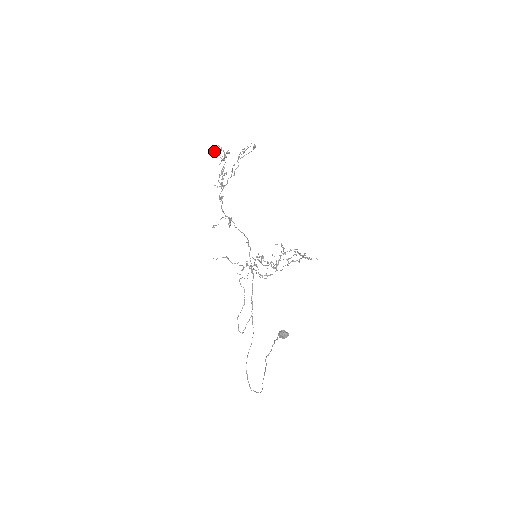
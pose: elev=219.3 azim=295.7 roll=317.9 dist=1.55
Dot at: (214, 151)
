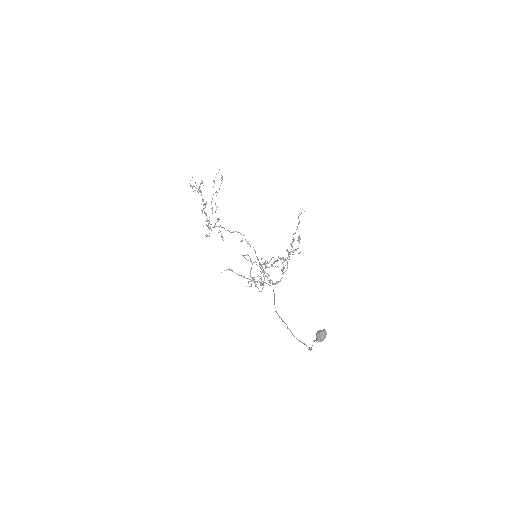
Dot at: (190, 185)
